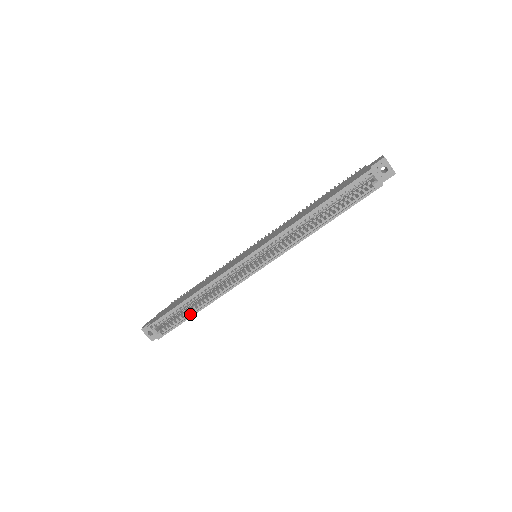
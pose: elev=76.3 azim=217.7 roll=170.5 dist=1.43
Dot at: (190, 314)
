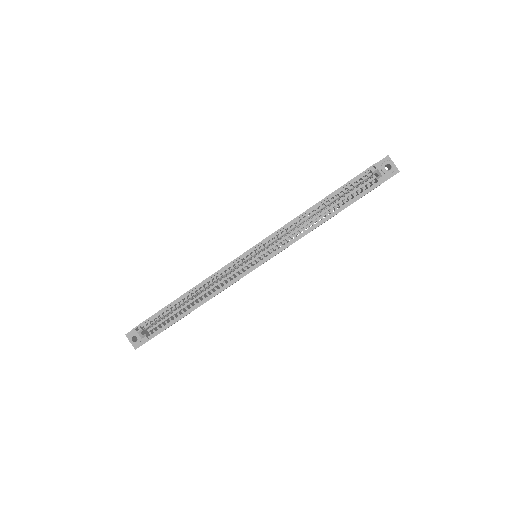
Dot at: (181, 315)
